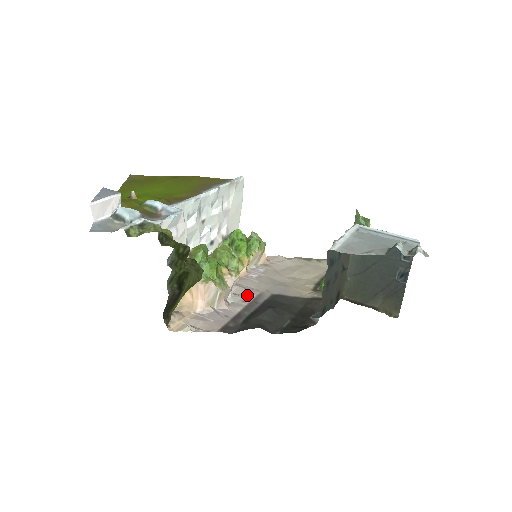
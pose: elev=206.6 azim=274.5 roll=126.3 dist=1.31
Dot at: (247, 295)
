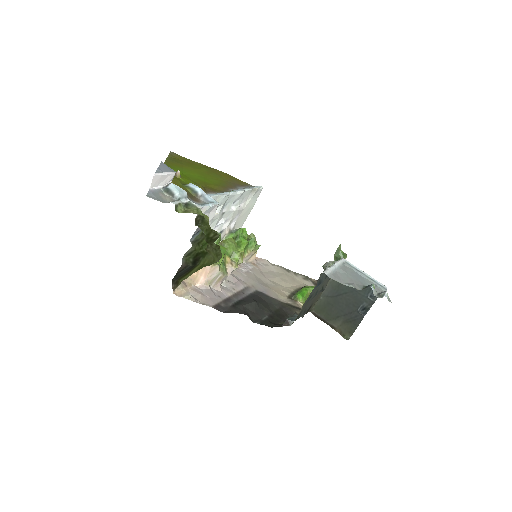
Dot at: (237, 284)
